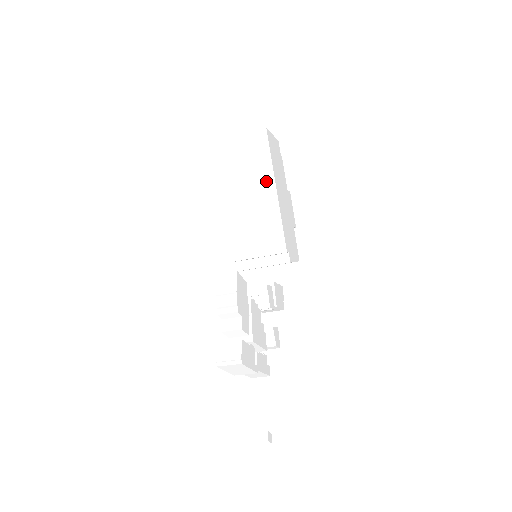
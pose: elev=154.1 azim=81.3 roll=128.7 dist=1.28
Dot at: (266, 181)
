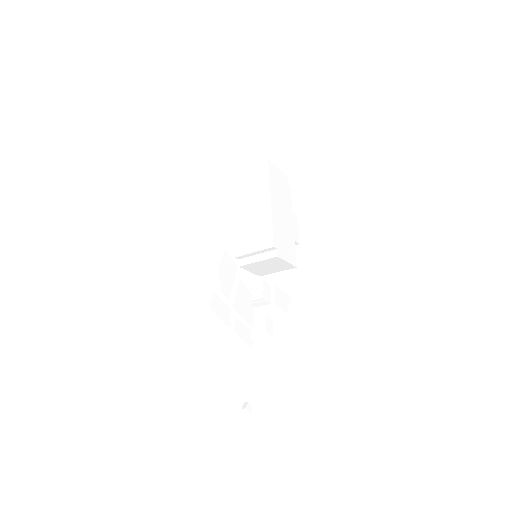
Dot at: (264, 196)
